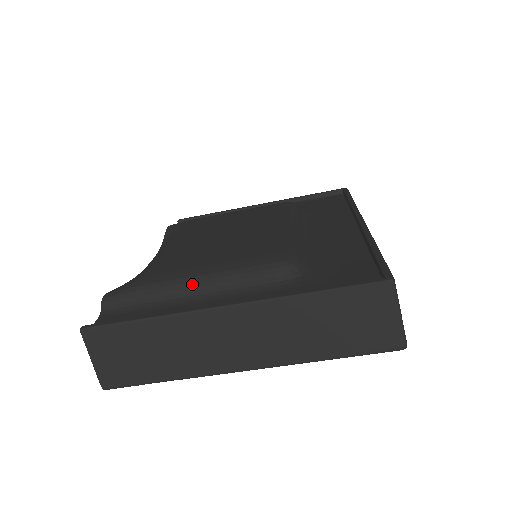
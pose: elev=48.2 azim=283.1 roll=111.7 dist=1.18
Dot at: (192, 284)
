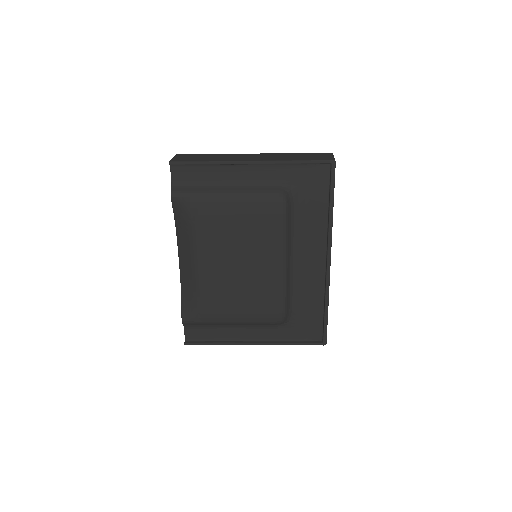
Dot at: (232, 324)
